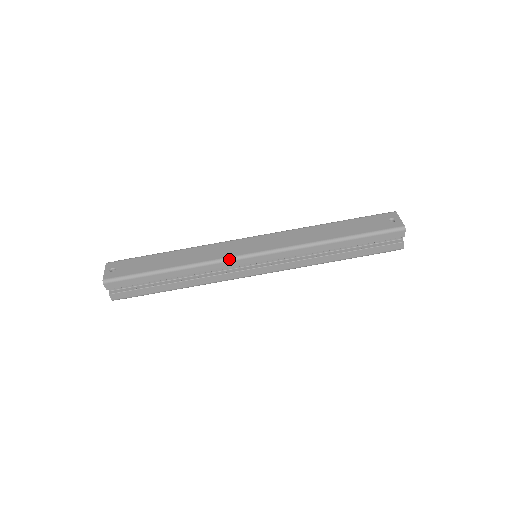
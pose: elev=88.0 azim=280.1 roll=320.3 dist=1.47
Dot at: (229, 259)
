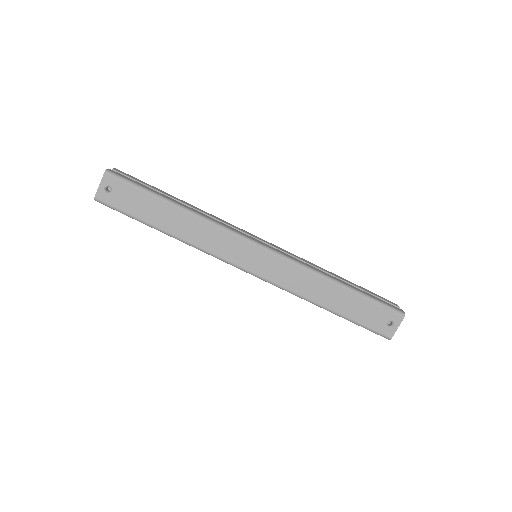
Dot at: (223, 261)
